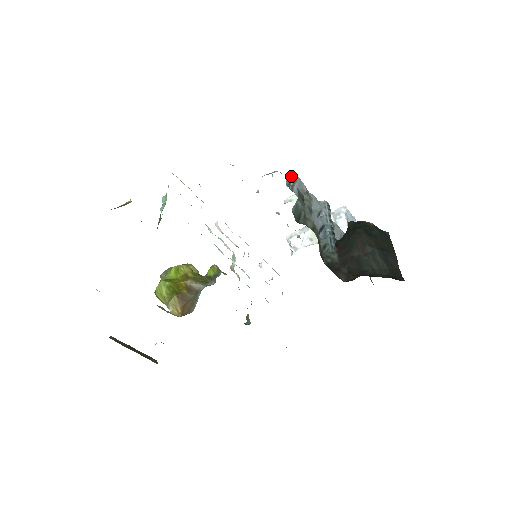
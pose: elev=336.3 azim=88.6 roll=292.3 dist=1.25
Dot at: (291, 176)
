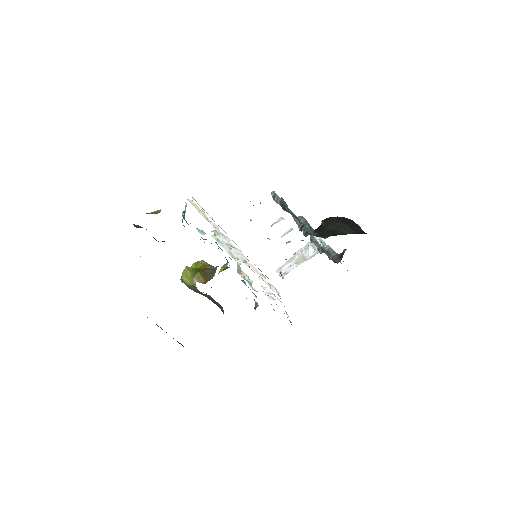
Dot at: (274, 194)
